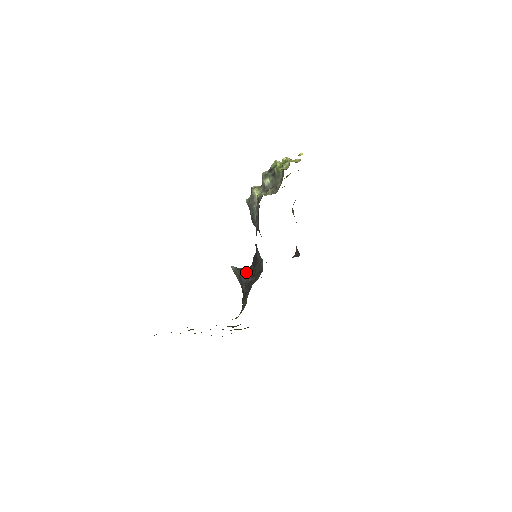
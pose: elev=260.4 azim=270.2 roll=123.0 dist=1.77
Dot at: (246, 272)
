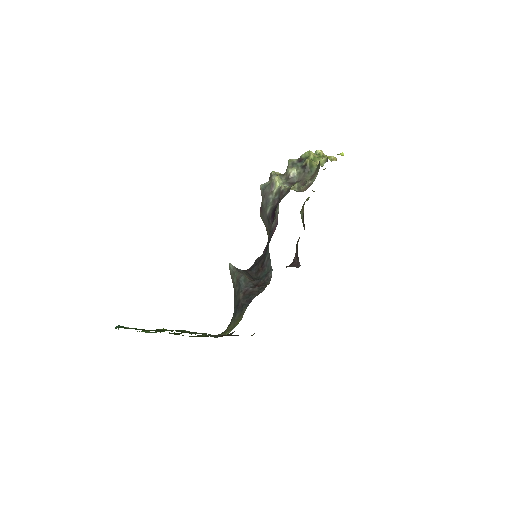
Dot at: (247, 277)
